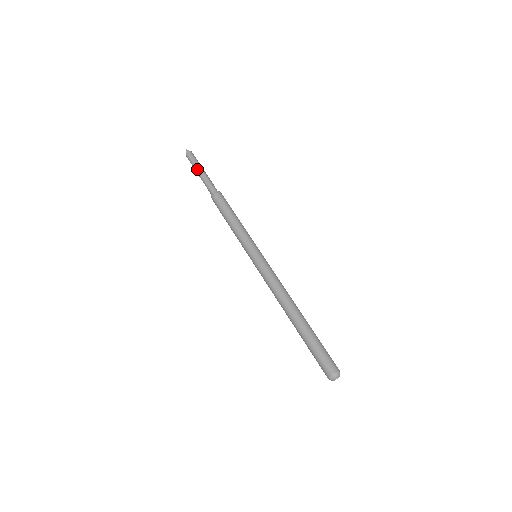
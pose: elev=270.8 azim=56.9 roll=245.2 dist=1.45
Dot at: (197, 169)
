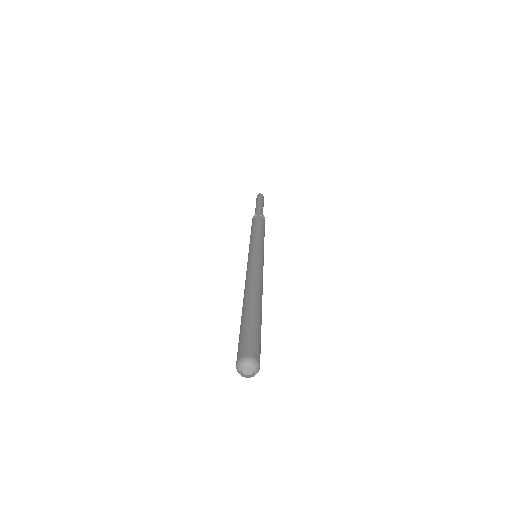
Dot at: (258, 202)
